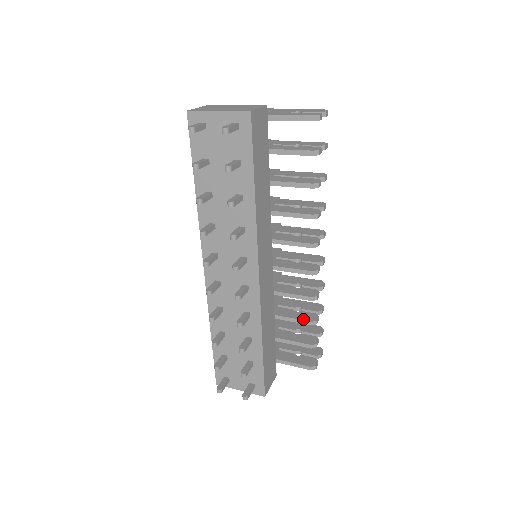
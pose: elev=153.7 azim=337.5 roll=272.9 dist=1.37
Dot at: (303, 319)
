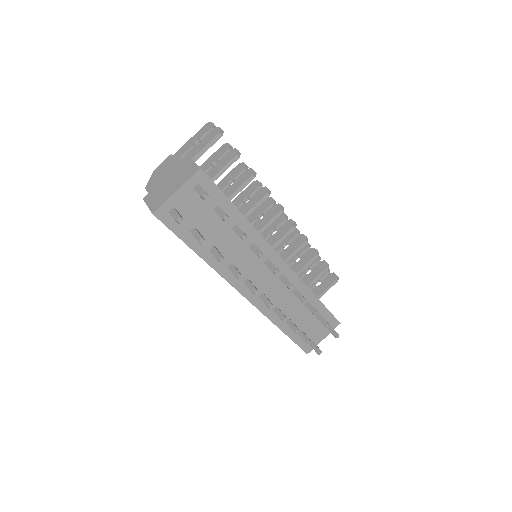
Dot at: (310, 259)
